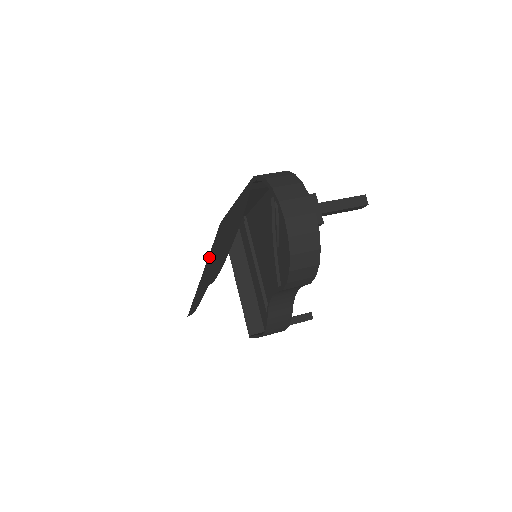
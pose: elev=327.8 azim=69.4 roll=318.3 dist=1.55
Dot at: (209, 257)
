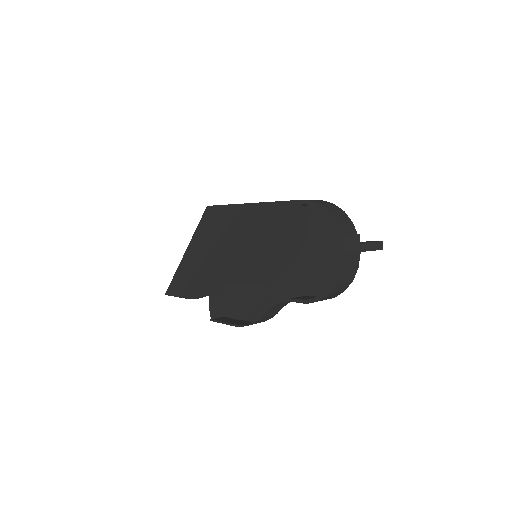
Dot at: (198, 241)
